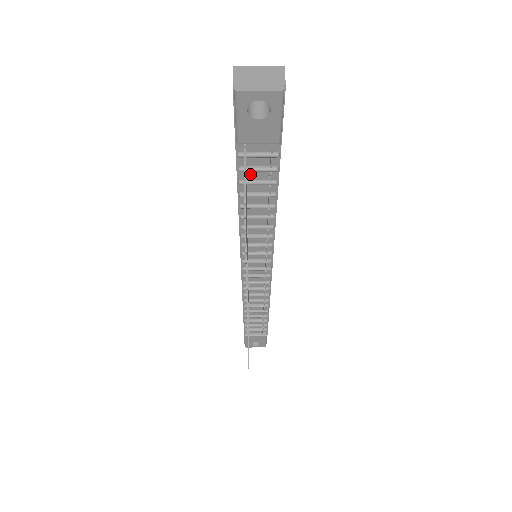
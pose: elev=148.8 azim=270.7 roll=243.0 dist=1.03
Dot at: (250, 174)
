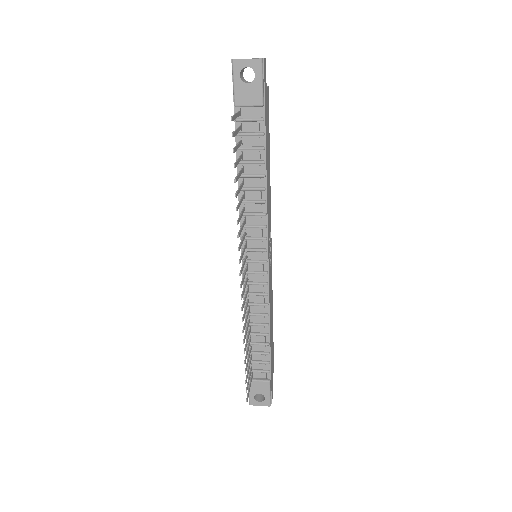
Dot at: (245, 141)
